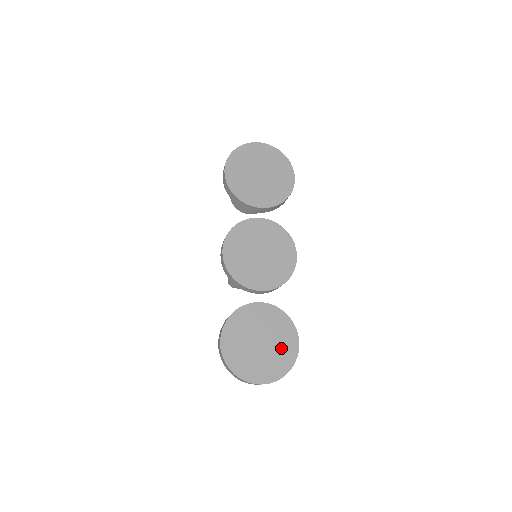
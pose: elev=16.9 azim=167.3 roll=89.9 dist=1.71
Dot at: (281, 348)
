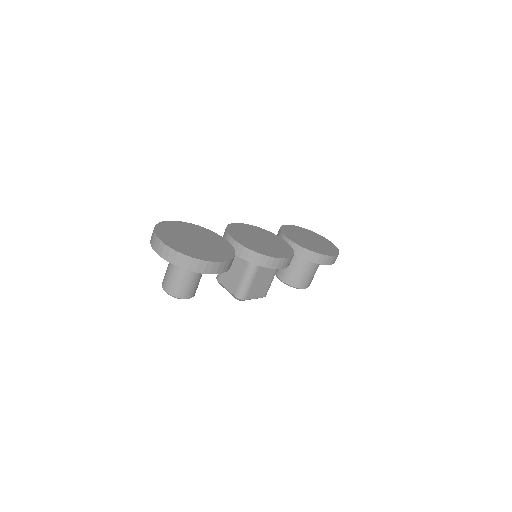
Dot at: (204, 251)
